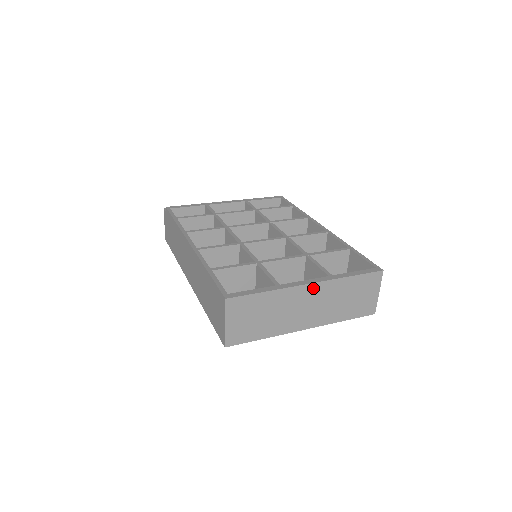
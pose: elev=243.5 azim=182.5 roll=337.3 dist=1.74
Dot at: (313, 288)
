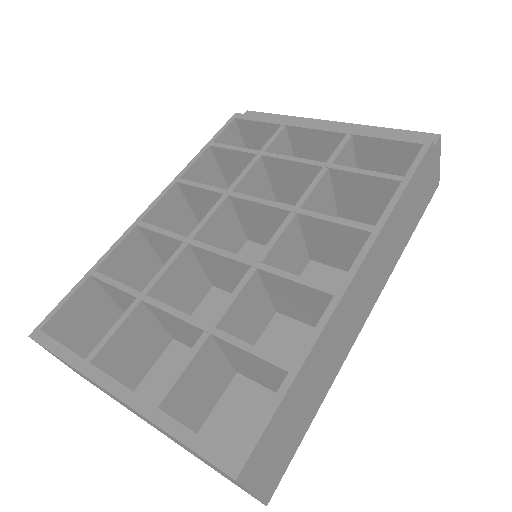
Dot at: occluded
